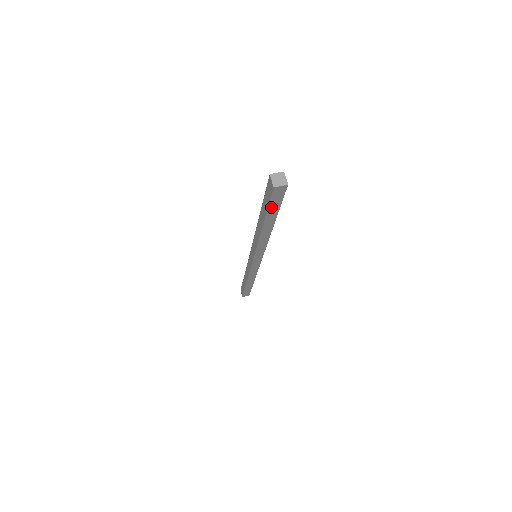
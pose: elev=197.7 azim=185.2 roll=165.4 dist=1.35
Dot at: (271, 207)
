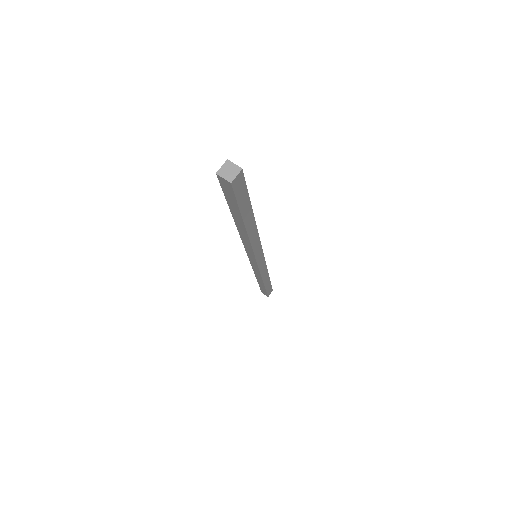
Dot at: (241, 204)
